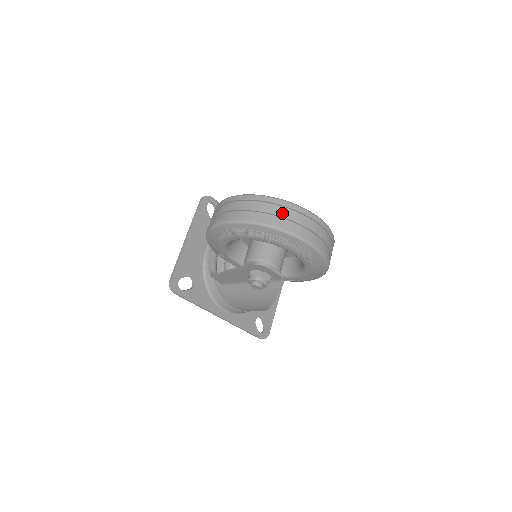
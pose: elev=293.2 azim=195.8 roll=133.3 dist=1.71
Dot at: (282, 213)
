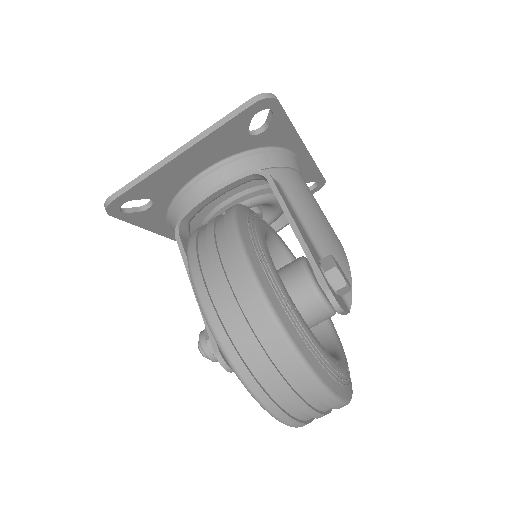
Dot at: (299, 400)
